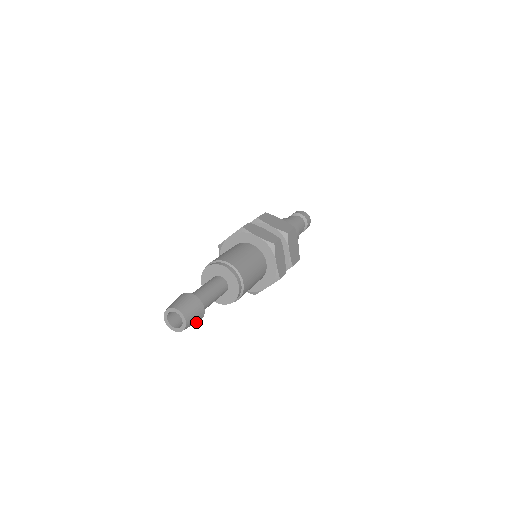
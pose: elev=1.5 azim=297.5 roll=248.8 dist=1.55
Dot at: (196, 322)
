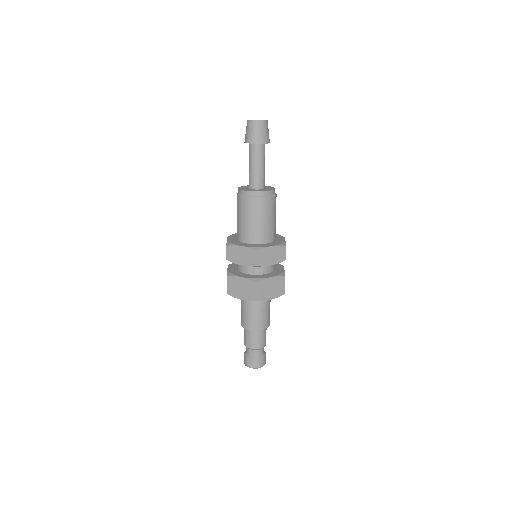
Dot at: (264, 137)
